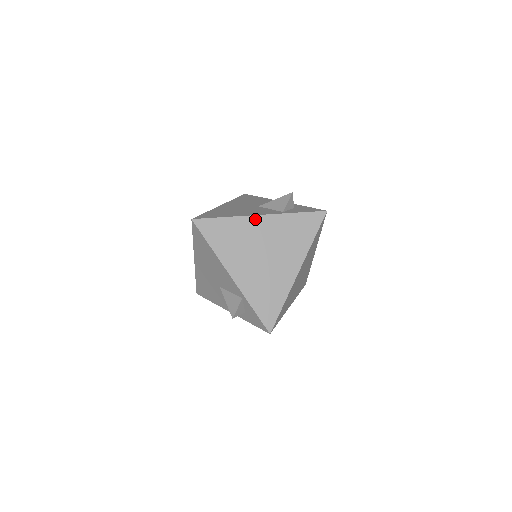
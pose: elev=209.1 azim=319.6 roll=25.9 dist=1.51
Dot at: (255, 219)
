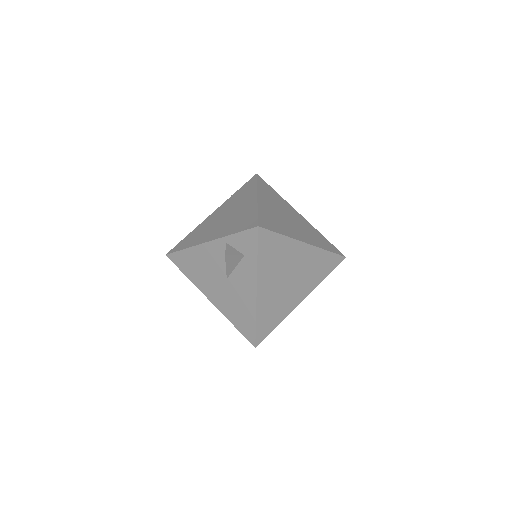
Dot at: (209, 217)
